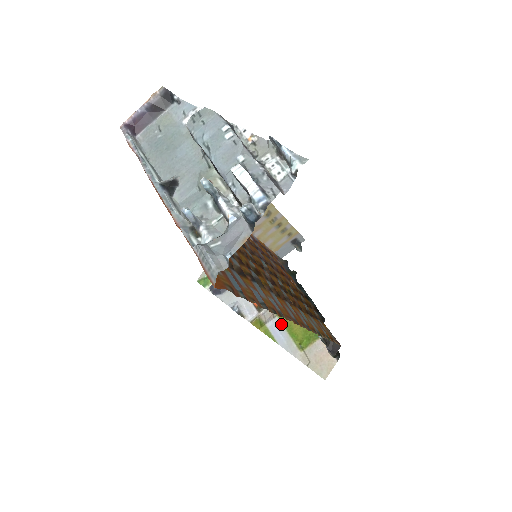
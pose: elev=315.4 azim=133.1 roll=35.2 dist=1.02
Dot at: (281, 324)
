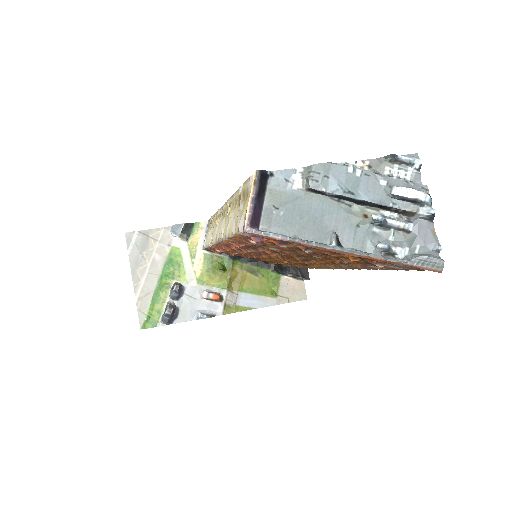
Dot at: (246, 294)
